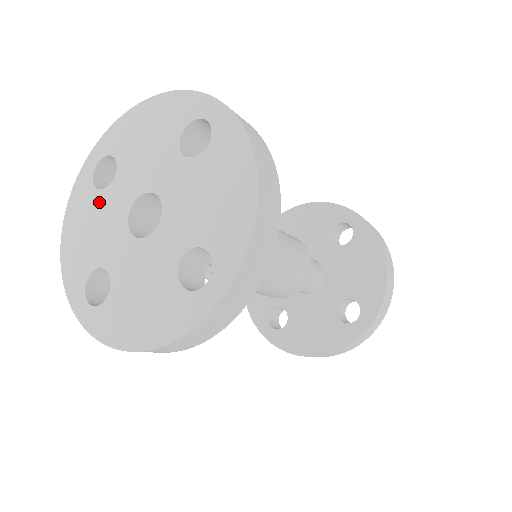
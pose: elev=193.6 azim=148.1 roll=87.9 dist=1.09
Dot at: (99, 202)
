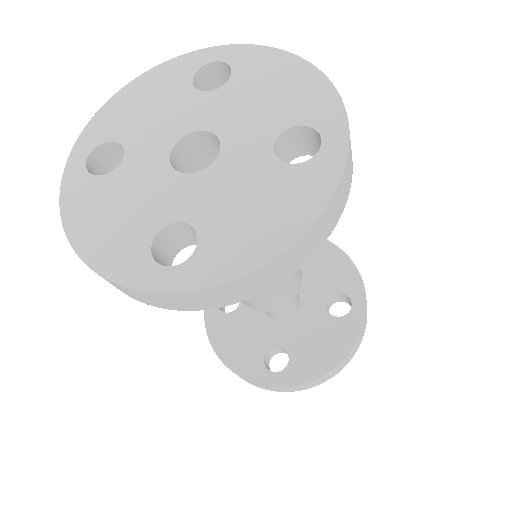
Dot at: (181, 94)
